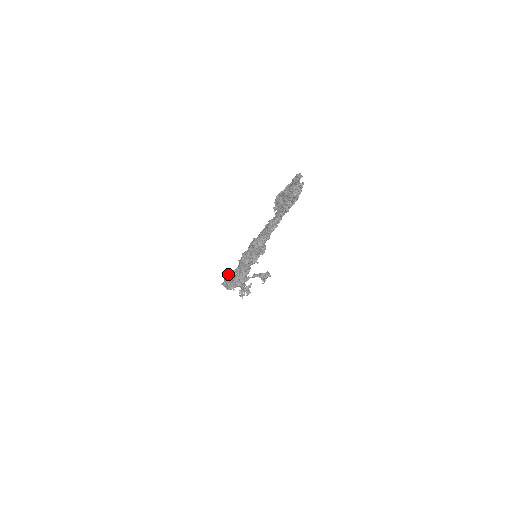
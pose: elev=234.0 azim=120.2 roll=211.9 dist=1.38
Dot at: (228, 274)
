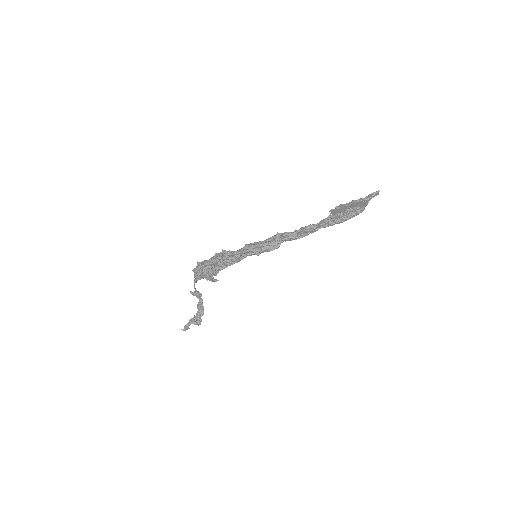
Dot at: occluded
